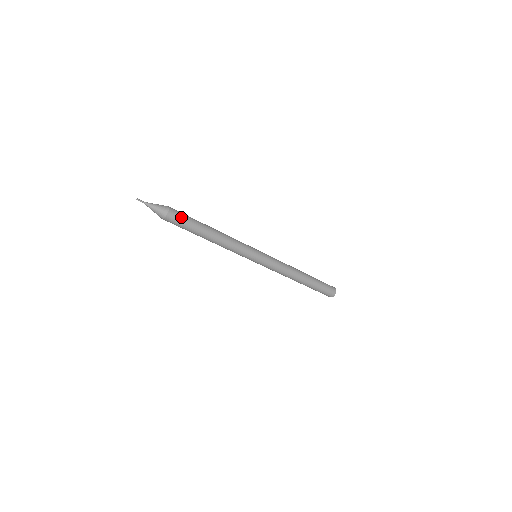
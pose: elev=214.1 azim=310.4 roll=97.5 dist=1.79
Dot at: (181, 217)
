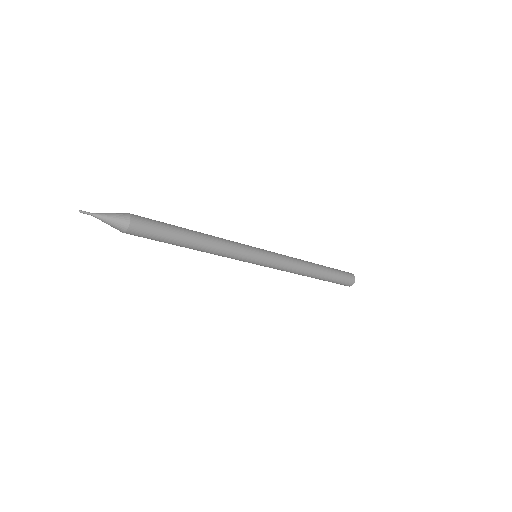
Dot at: (149, 229)
